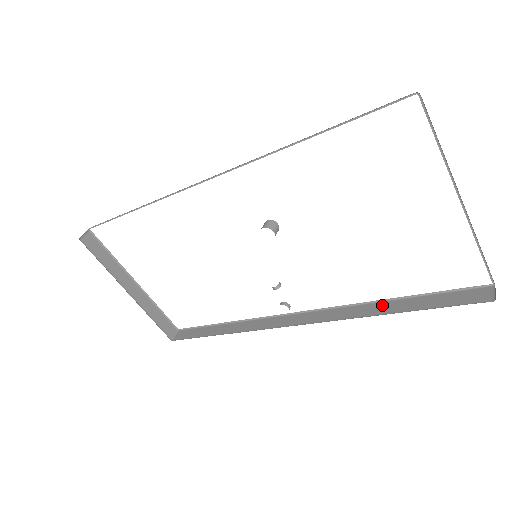
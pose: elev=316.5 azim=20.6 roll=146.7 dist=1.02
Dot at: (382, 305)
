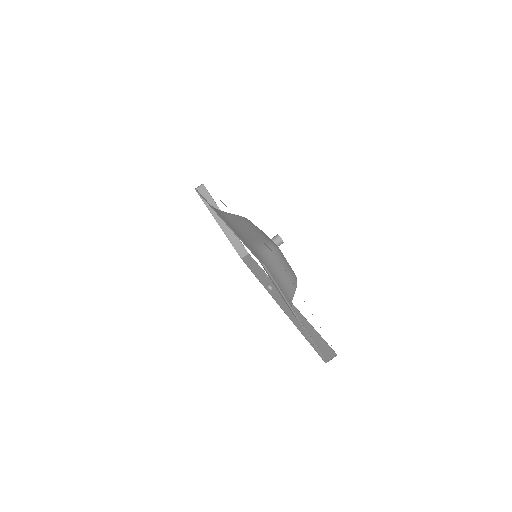
Dot at: (303, 322)
